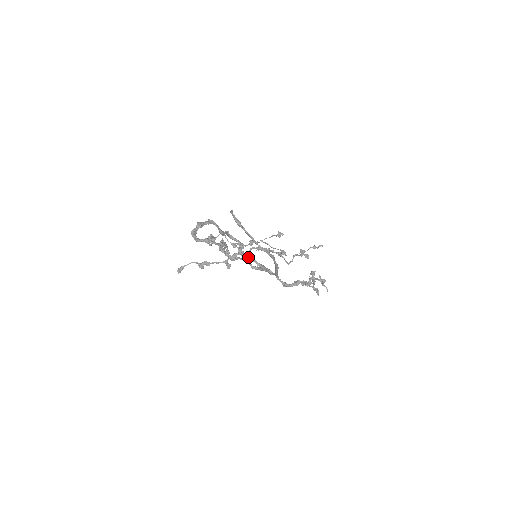
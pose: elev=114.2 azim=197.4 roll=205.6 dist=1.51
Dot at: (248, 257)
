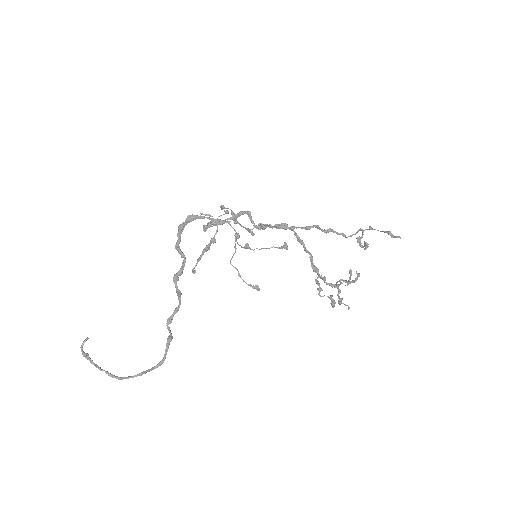
Dot at: (283, 225)
